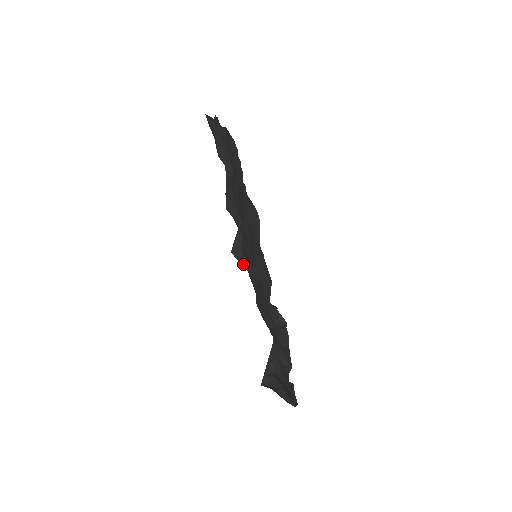
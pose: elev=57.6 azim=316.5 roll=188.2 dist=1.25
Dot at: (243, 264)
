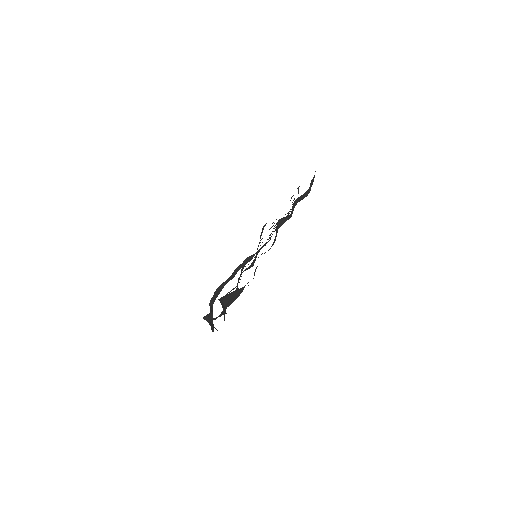
Dot at: (276, 231)
